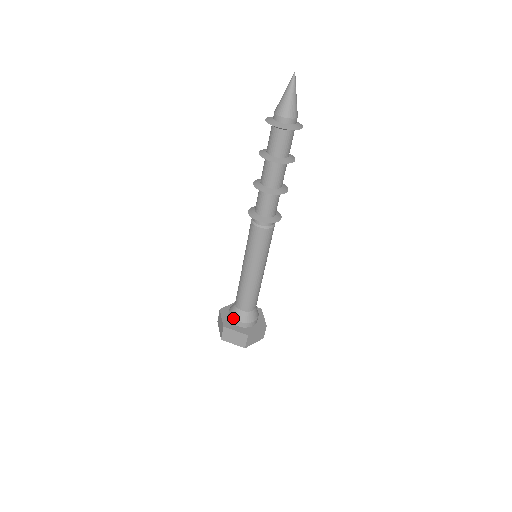
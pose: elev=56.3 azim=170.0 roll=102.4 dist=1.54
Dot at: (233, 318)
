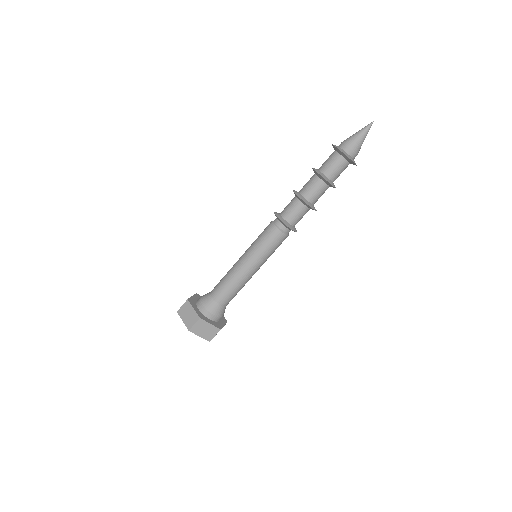
Dot at: (200, 300)
